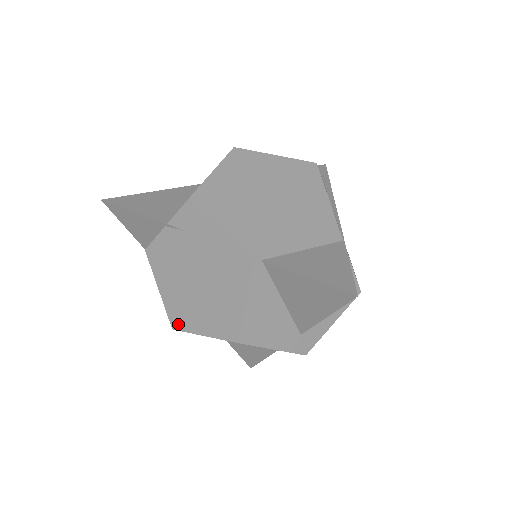
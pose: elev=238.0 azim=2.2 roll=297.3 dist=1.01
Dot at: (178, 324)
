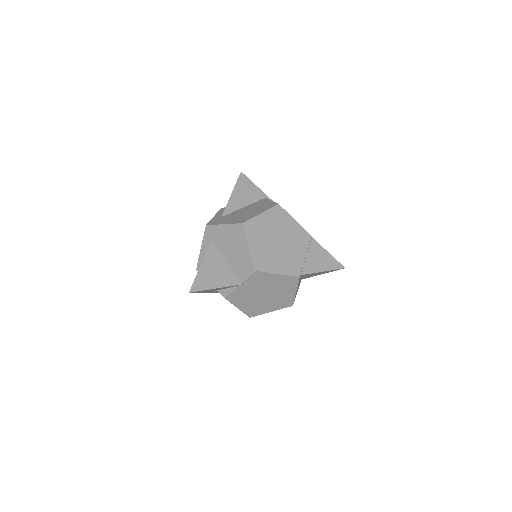
Dot at: (254, 315)
